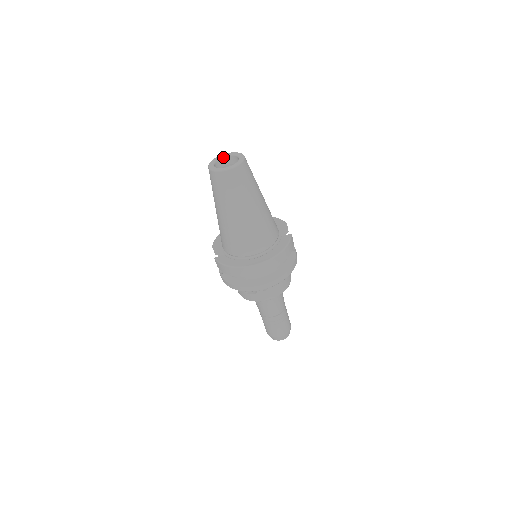
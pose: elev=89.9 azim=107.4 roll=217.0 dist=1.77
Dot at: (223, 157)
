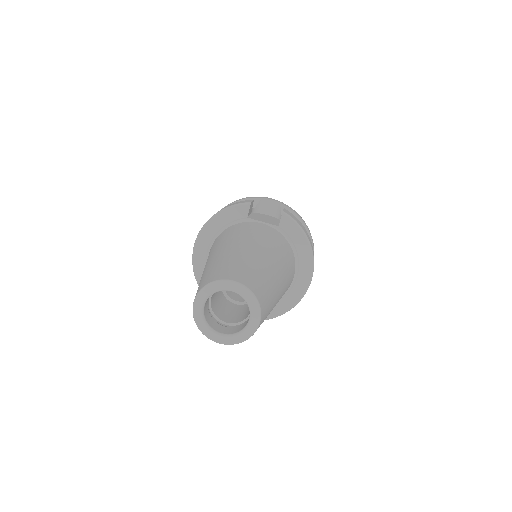
Dot at: (203, 310)
